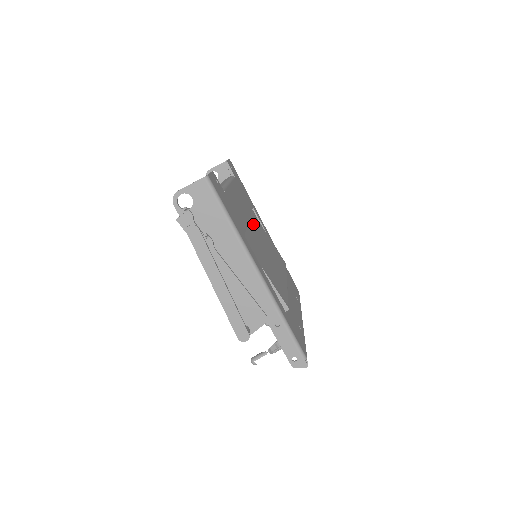
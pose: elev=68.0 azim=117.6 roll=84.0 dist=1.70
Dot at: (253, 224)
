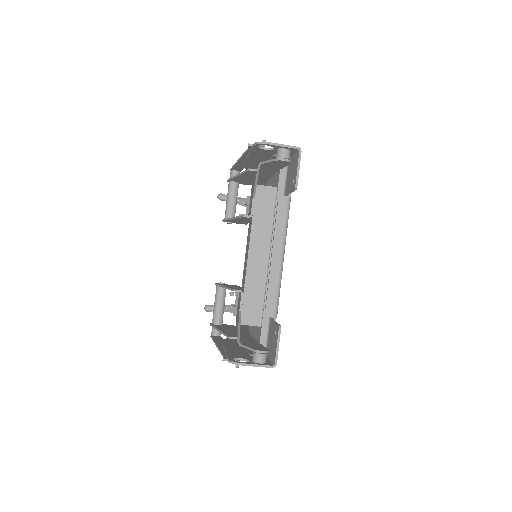
Dot at: occluded
